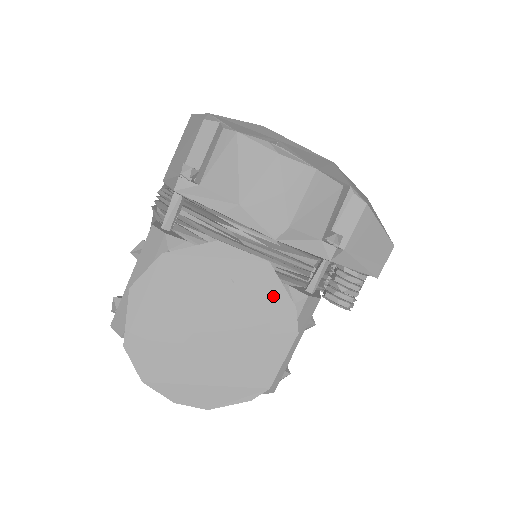
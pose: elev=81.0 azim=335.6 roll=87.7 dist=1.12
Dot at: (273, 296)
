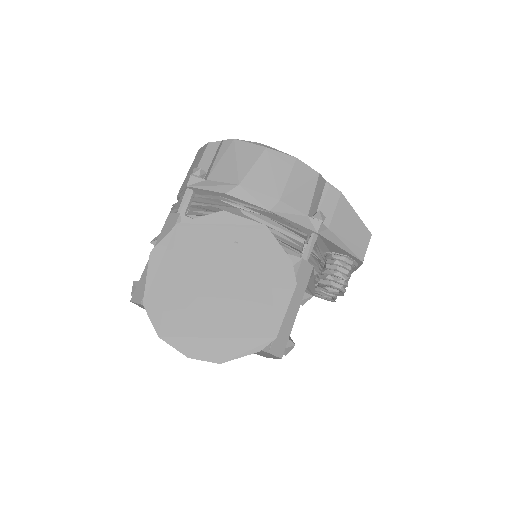
Dot at: (272, 253)
